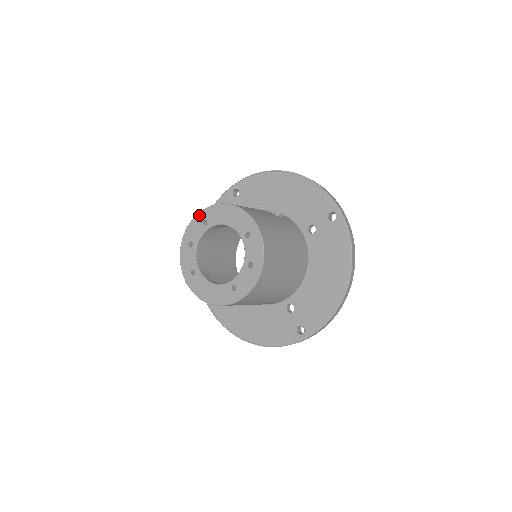
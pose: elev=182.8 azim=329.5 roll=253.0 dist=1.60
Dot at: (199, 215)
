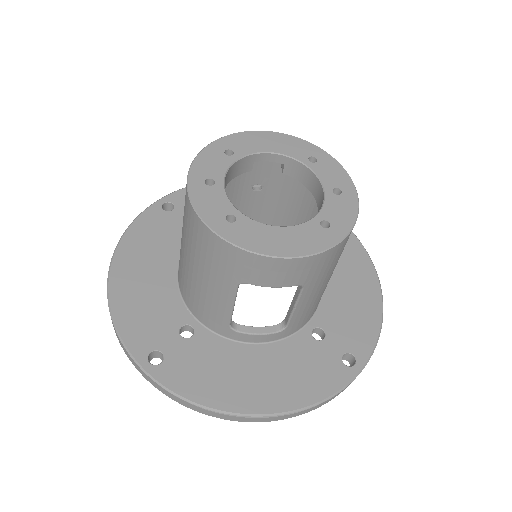
Dot at: (213, 145)
